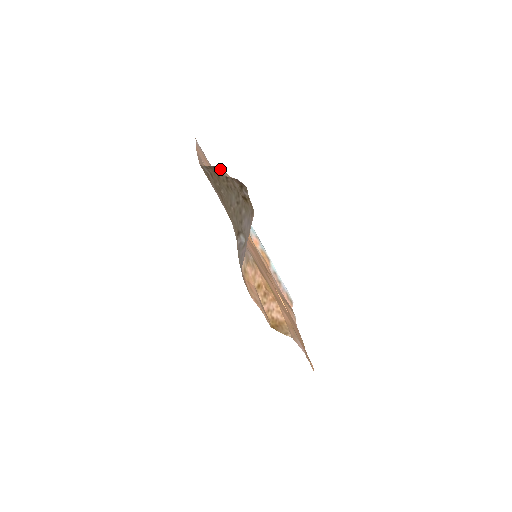
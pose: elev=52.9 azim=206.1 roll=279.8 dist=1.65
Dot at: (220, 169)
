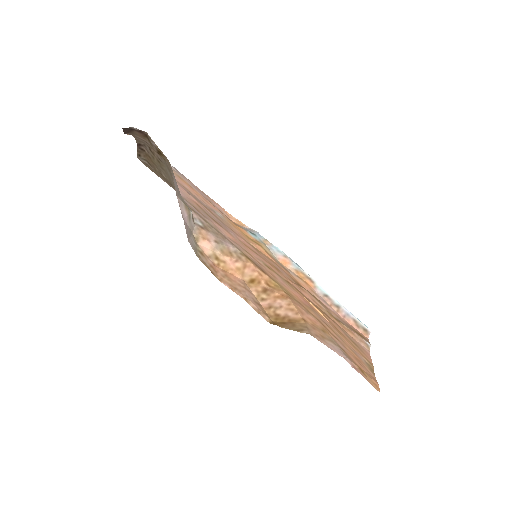
Dot at: (141, 144)
